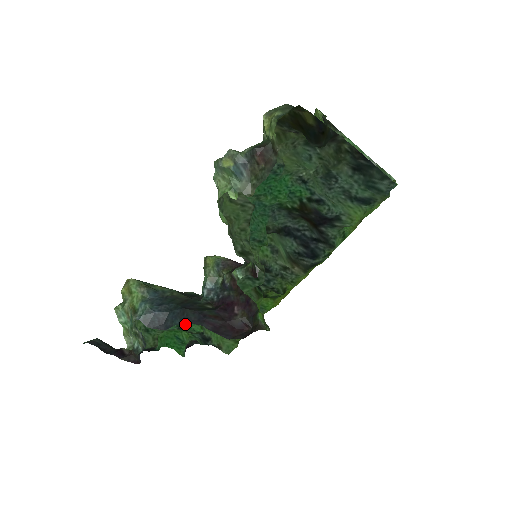
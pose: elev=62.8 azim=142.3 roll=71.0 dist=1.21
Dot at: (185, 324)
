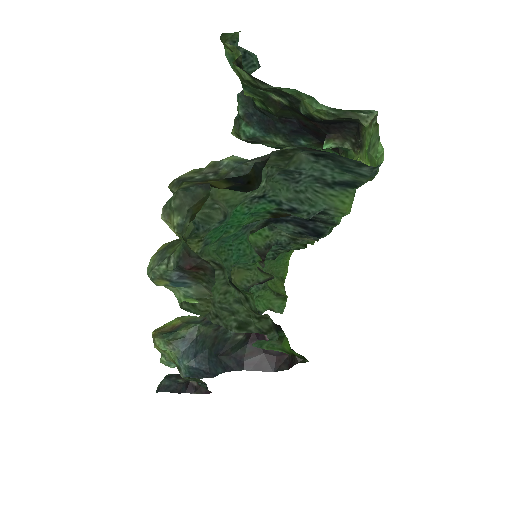
Dot at: occluded
